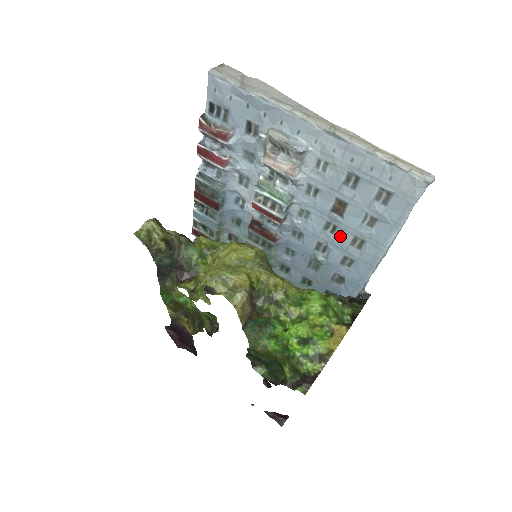
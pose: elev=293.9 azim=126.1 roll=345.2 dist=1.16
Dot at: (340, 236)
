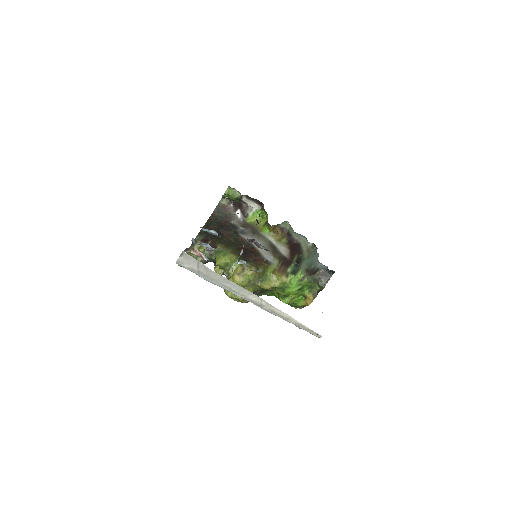
Dot at: occluded
